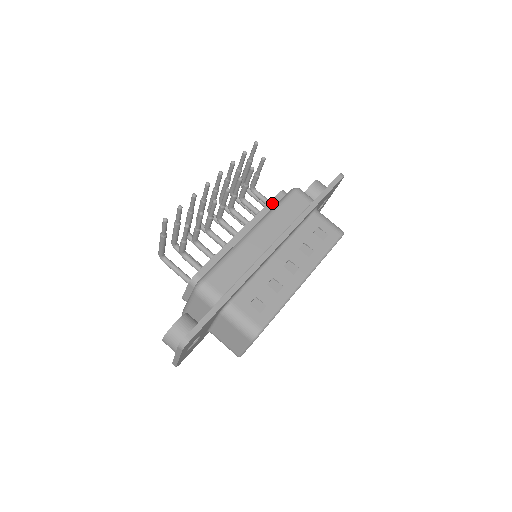
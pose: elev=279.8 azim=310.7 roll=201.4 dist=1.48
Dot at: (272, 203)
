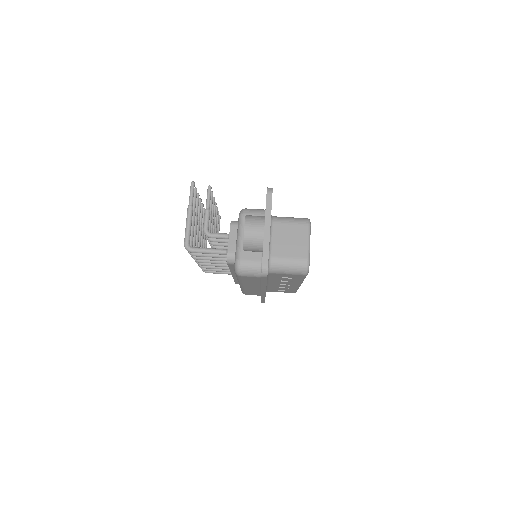
Dot at: occluded
